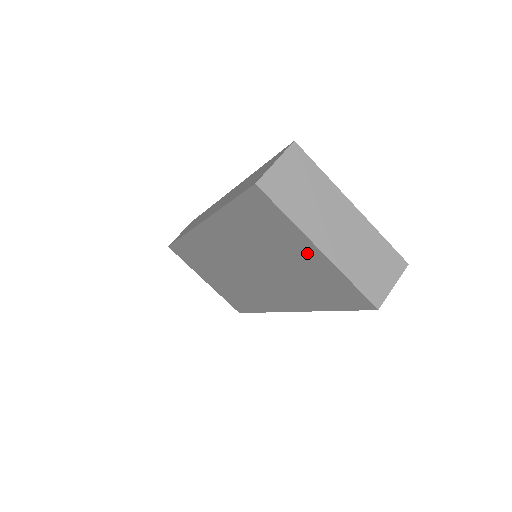
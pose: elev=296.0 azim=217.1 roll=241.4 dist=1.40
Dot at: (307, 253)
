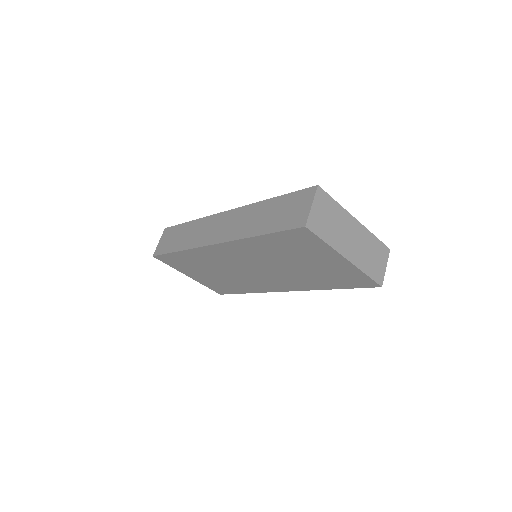
Dot at: (333, 261)
